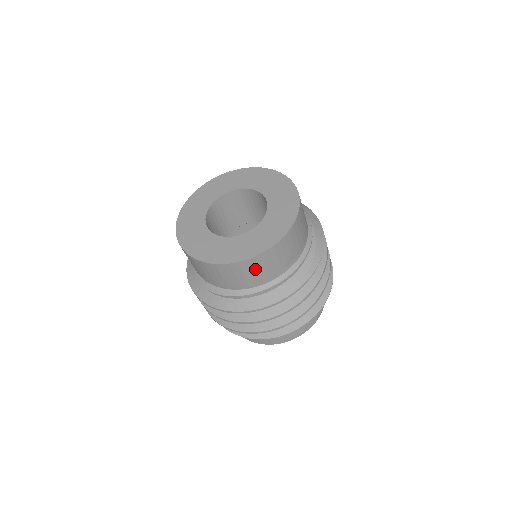
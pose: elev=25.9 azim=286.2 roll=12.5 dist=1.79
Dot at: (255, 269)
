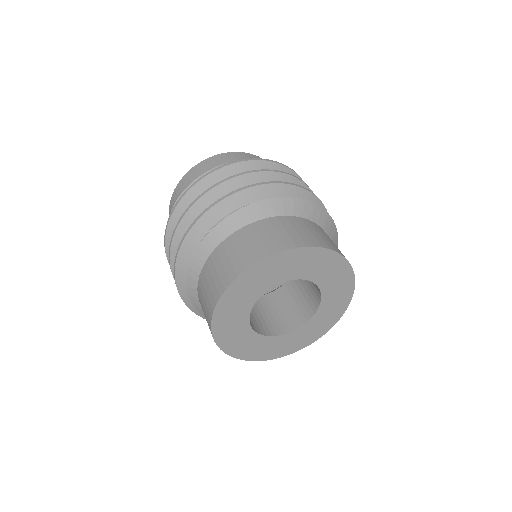
Dot at: occluded
